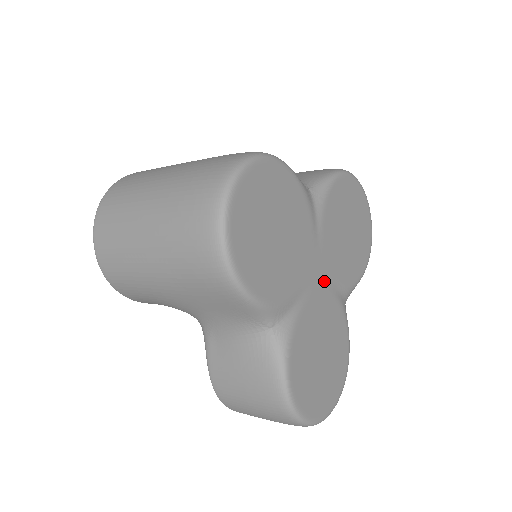
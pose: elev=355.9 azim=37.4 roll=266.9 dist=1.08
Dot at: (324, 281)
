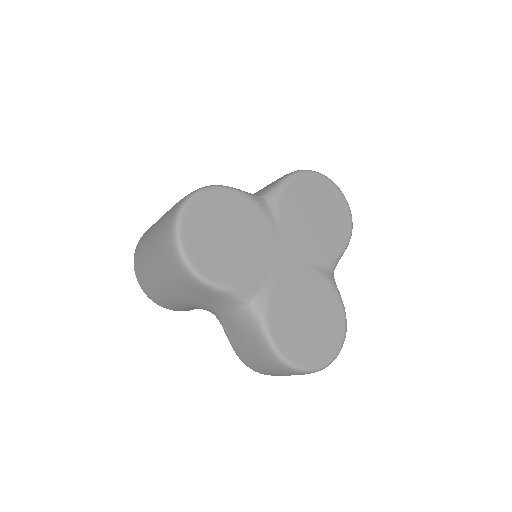
Dot at: (295, 260)
